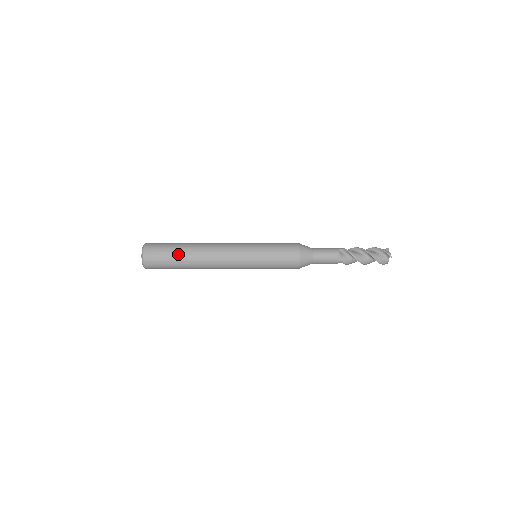
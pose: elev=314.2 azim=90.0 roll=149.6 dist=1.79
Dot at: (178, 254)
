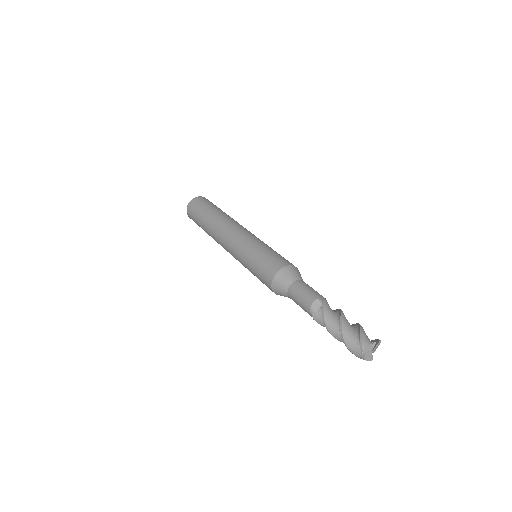
Dot at: (203, 217)
